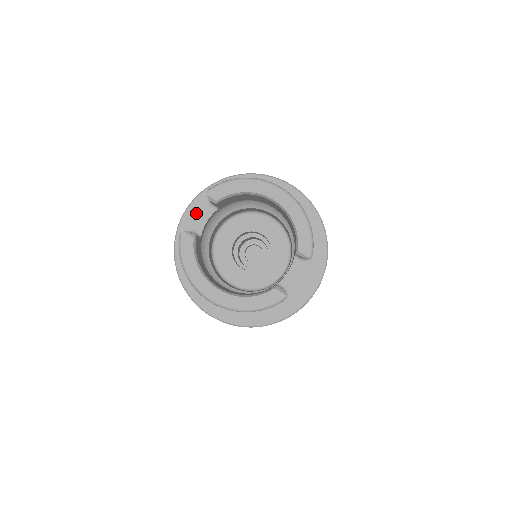
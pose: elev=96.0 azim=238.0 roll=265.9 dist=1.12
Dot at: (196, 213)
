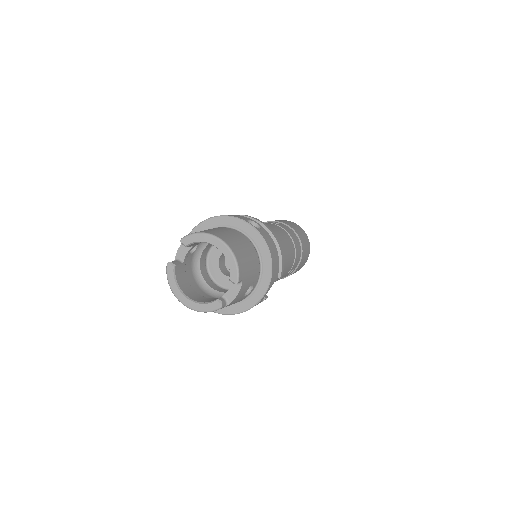
Dot at: (181, 248)
